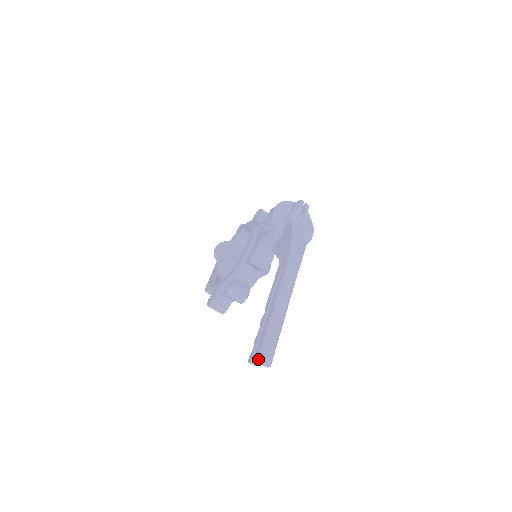
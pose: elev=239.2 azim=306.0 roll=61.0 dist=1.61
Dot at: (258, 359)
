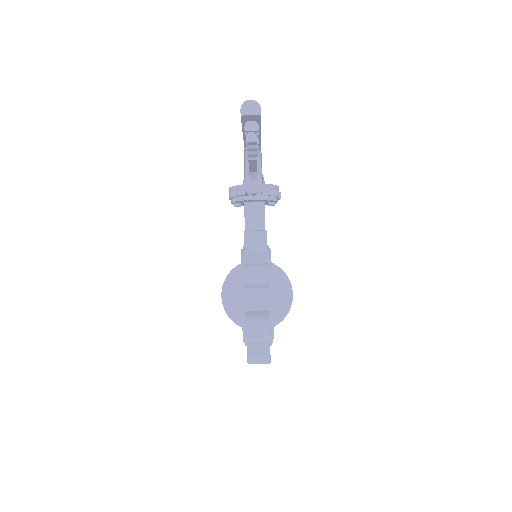
Dot at: (241, 107)
